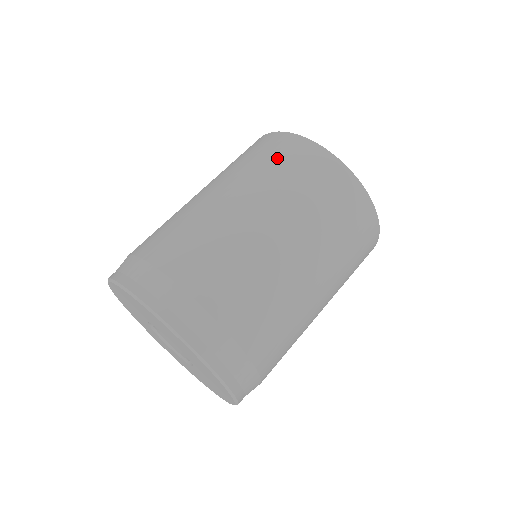
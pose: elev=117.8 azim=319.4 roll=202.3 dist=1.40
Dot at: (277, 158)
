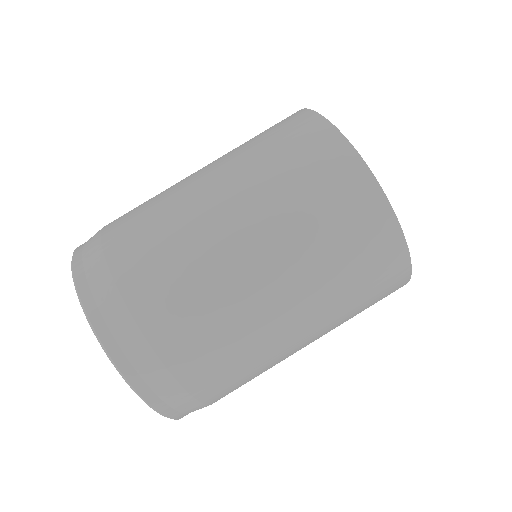
Dot at: (273, 134)
